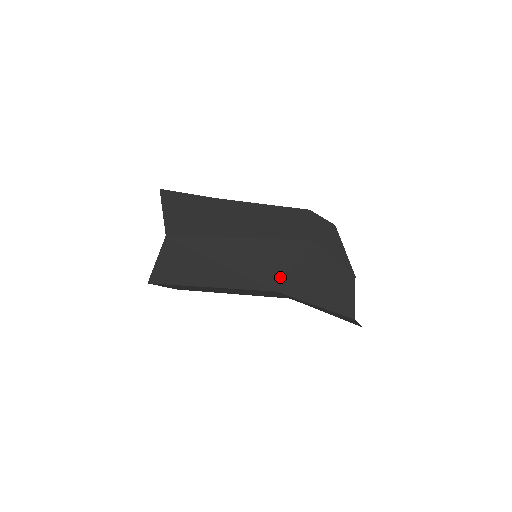
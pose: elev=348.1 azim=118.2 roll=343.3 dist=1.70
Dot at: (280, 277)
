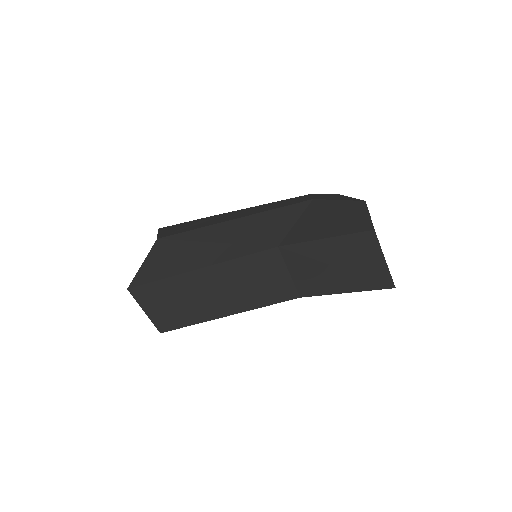
Dot at: (282, 234)
